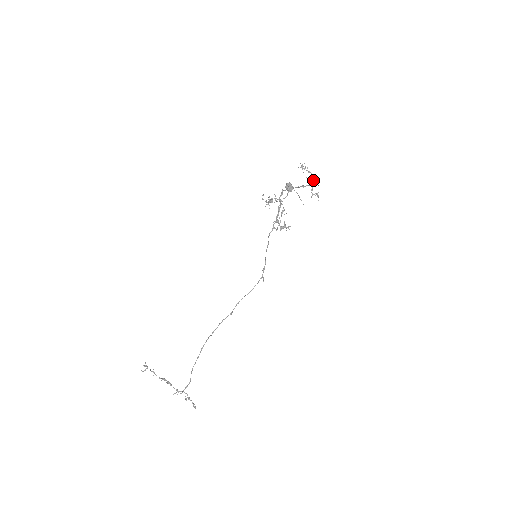
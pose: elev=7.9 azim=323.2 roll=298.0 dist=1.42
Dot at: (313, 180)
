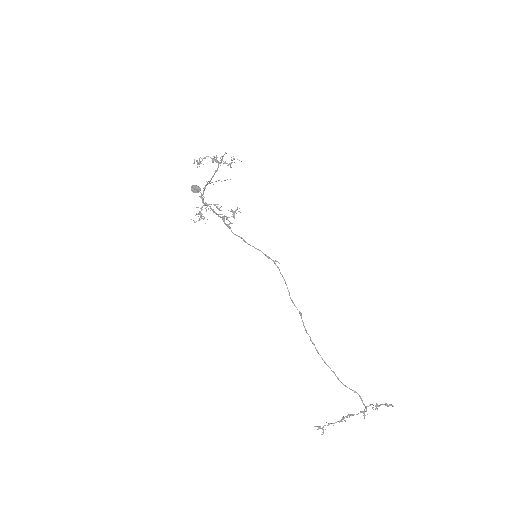
Dot at: (216, 157)
